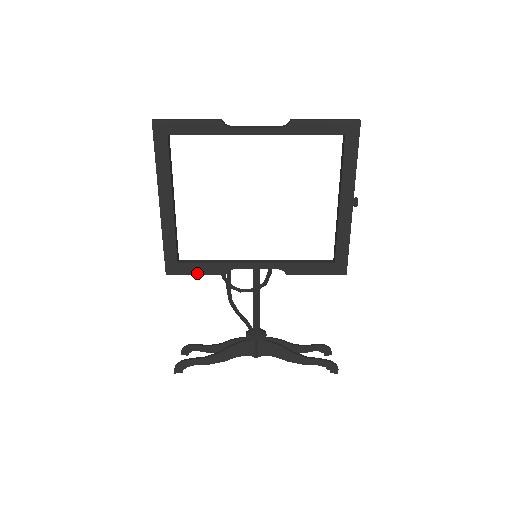
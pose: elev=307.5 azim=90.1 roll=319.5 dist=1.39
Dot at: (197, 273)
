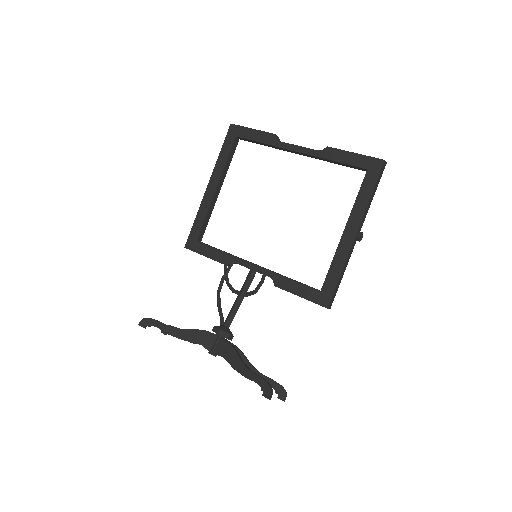
Dot at: (206, 255)
